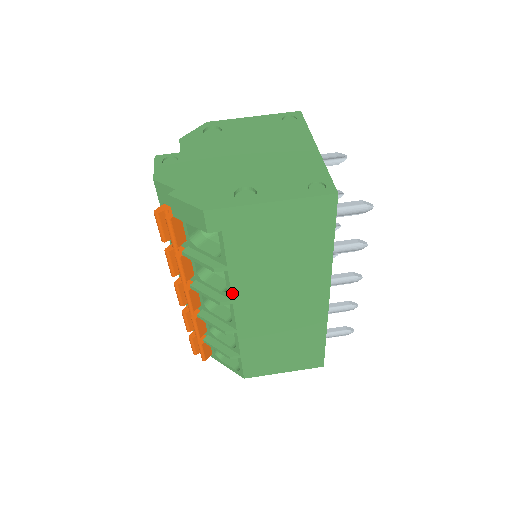
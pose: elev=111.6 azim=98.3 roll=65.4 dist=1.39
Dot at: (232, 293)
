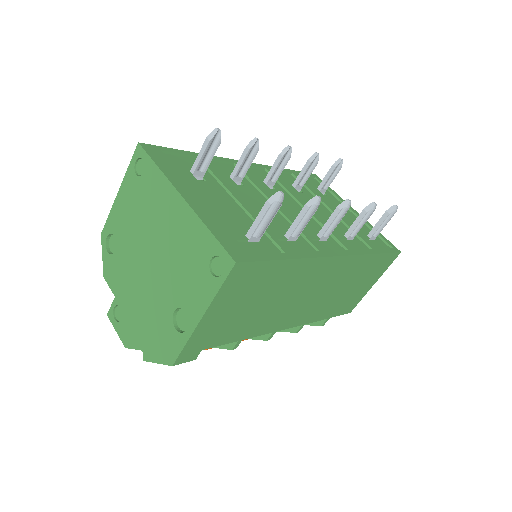
Dot at: (266, 333)
